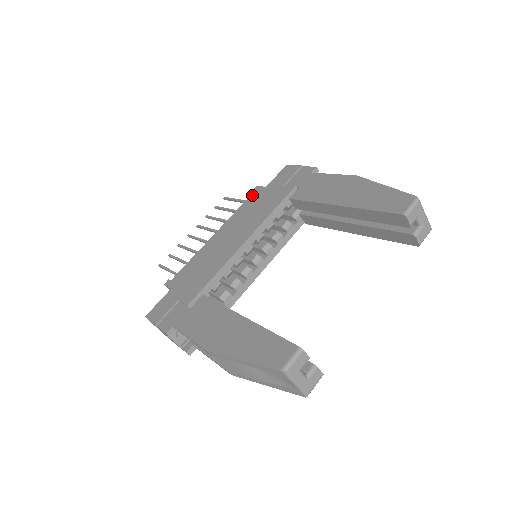
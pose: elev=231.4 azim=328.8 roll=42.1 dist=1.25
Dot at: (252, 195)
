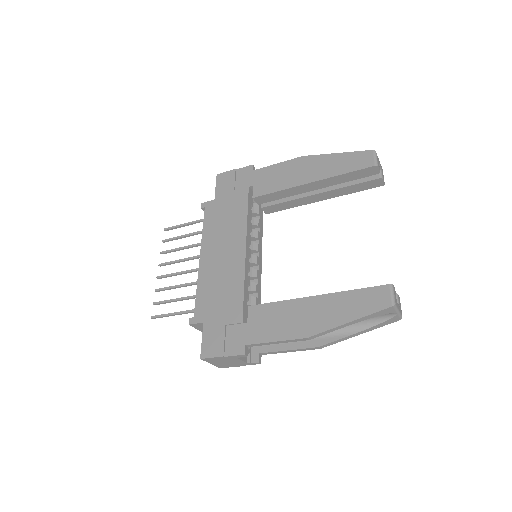
Dot at: (206, 212)
